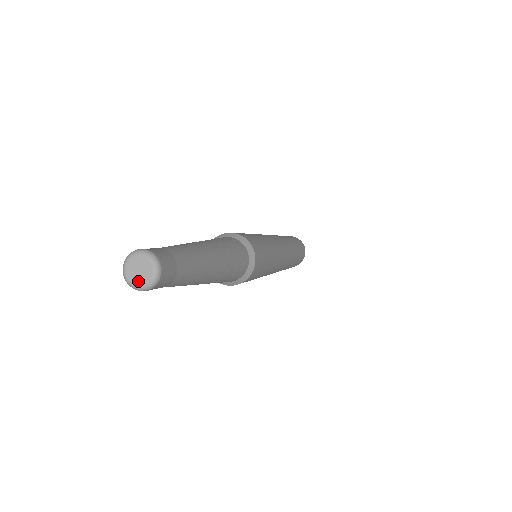
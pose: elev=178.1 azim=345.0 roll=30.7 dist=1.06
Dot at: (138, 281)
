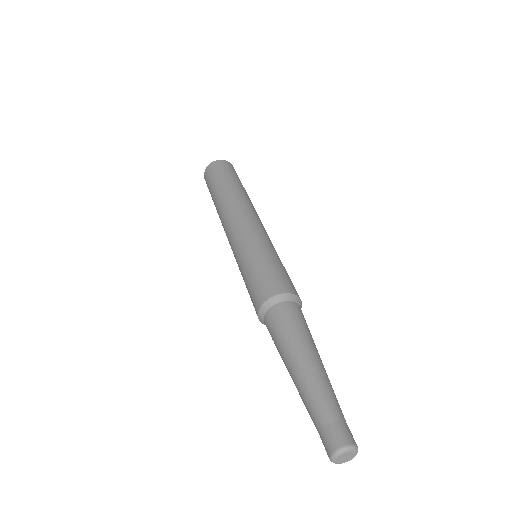
Dot at: (348, 460)
